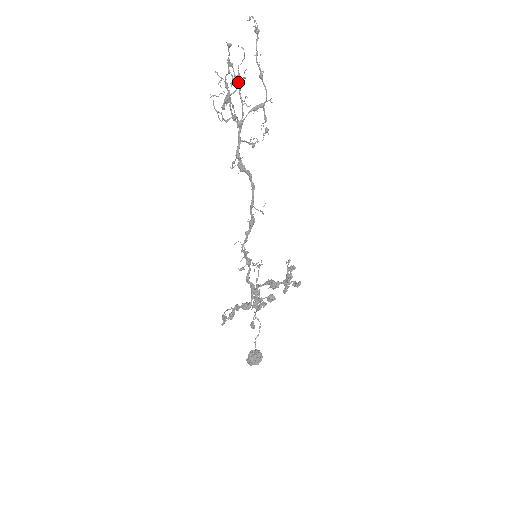
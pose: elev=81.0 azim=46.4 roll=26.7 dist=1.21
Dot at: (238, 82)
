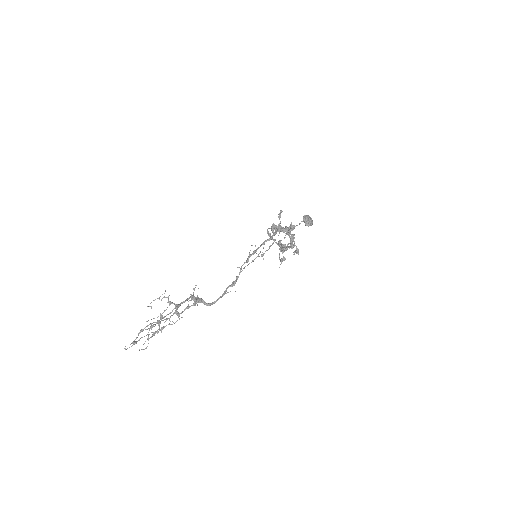
Dot at: occluded
